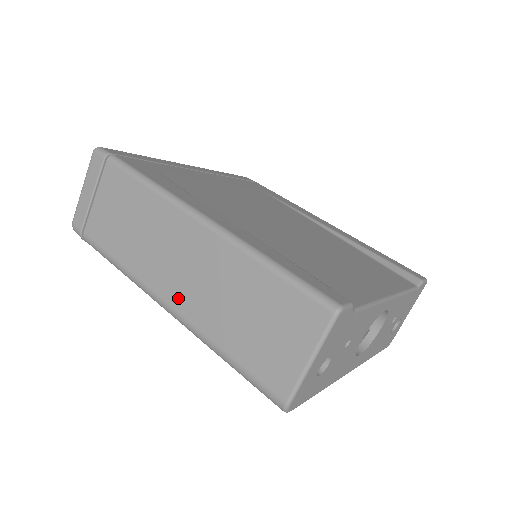
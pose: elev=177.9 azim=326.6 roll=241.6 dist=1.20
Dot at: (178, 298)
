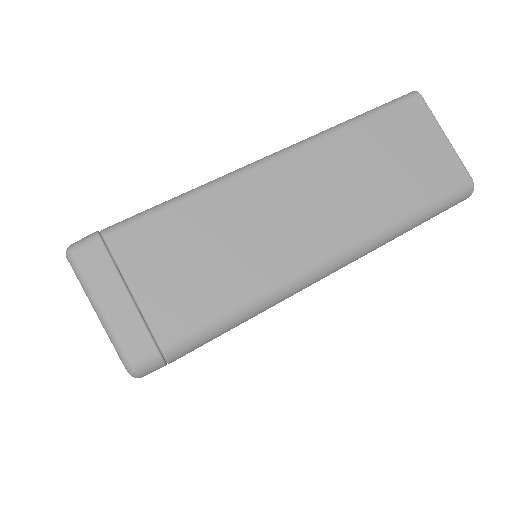
Dot at: (334, 234)
